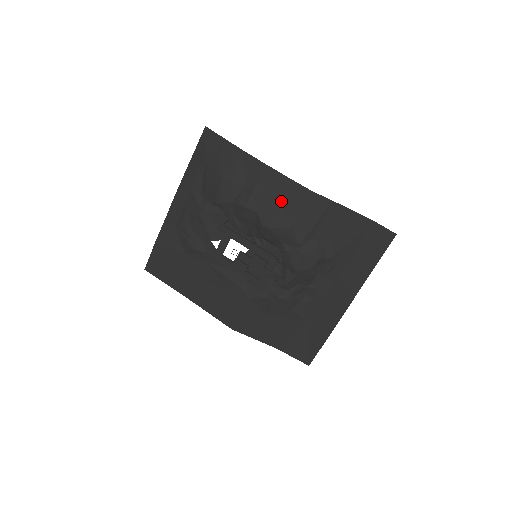
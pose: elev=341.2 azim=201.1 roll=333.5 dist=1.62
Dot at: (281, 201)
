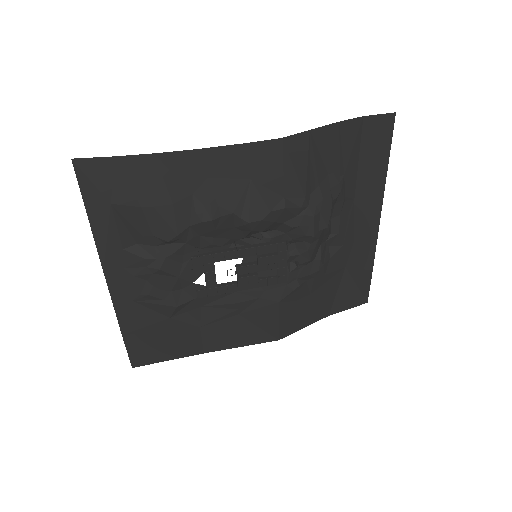
Dot at: (251, 178)
